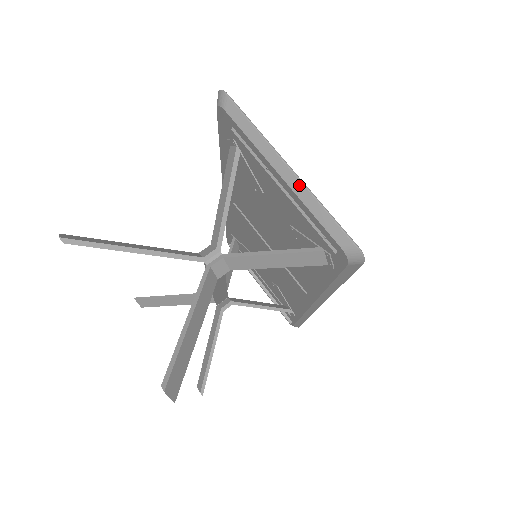
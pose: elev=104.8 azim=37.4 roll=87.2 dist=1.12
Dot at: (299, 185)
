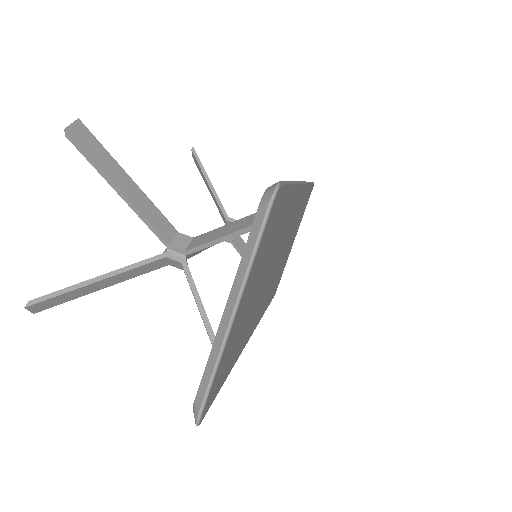
Dot at: (223, 334)
